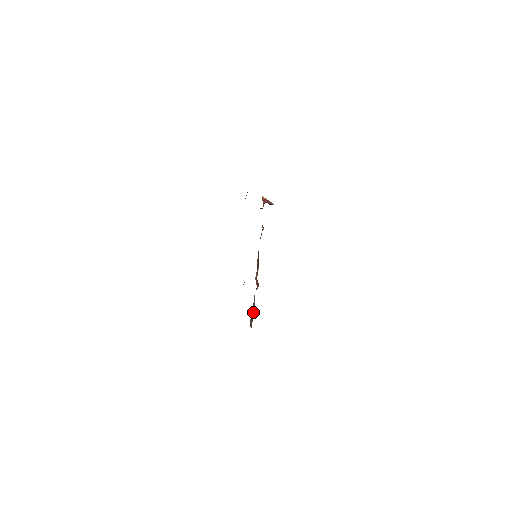
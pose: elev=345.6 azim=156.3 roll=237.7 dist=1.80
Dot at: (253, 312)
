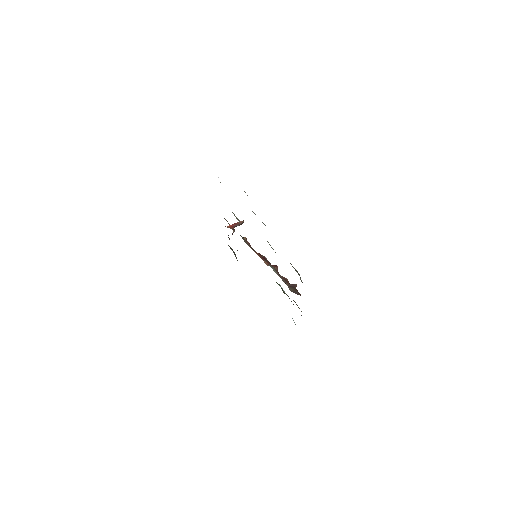
Dot at: (289, 284)
